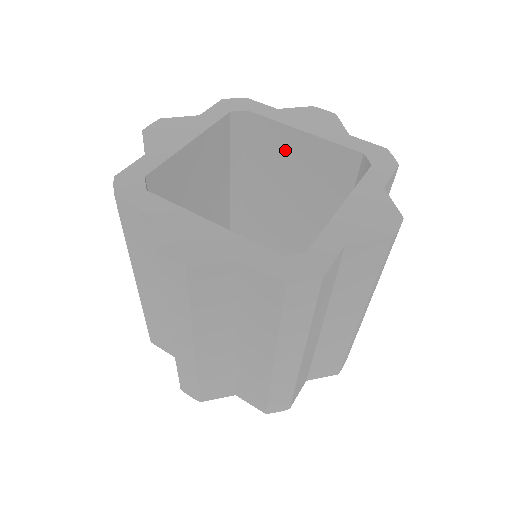
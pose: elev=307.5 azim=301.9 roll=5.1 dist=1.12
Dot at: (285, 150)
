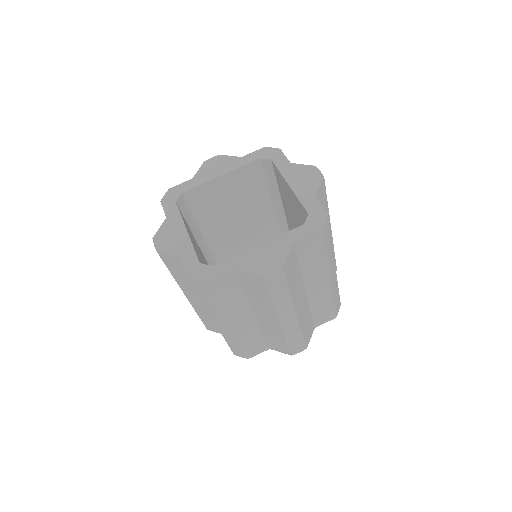
Dot at: (216, 194)
